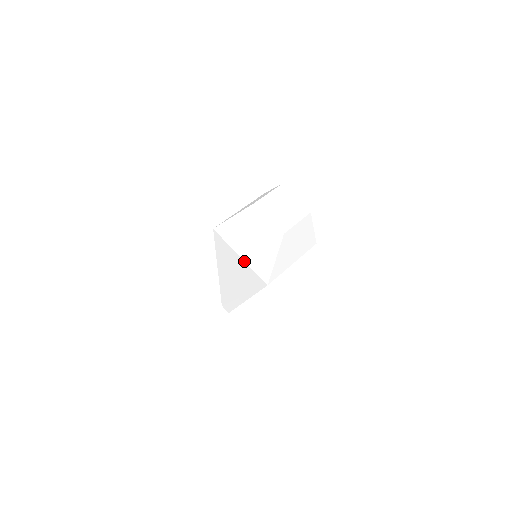
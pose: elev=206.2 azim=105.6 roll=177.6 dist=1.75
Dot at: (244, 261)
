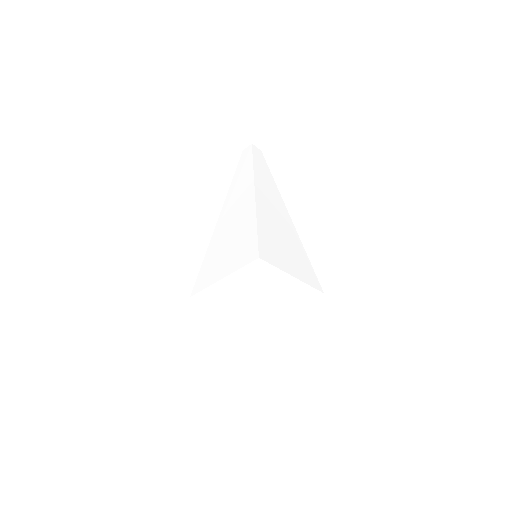
Dot at: occluded
